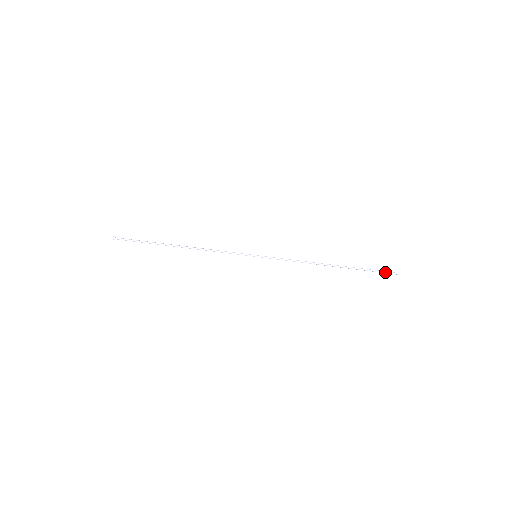
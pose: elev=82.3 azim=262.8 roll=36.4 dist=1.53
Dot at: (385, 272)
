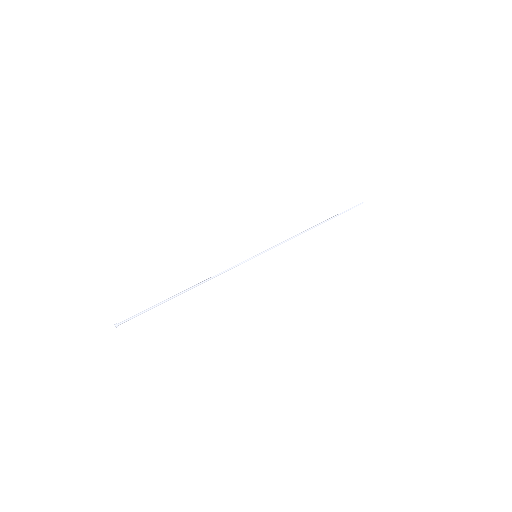
Dot at: (353, 207)
